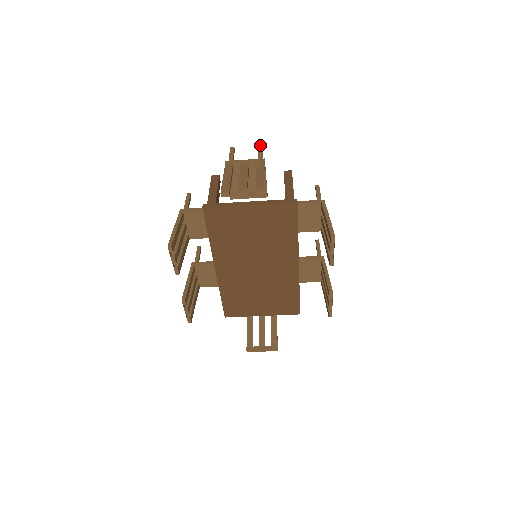
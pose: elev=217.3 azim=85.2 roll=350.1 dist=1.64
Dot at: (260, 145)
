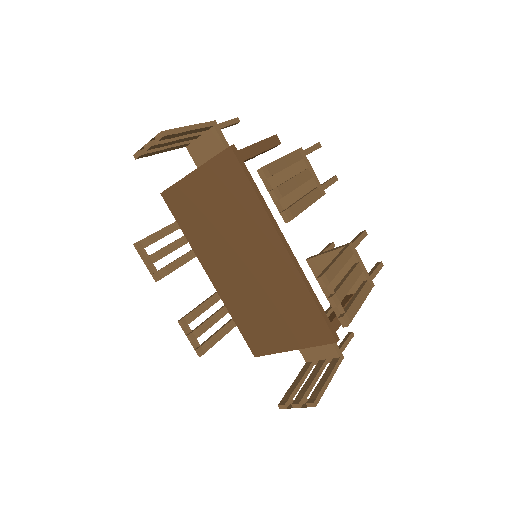
Dot at: (235, 118)
